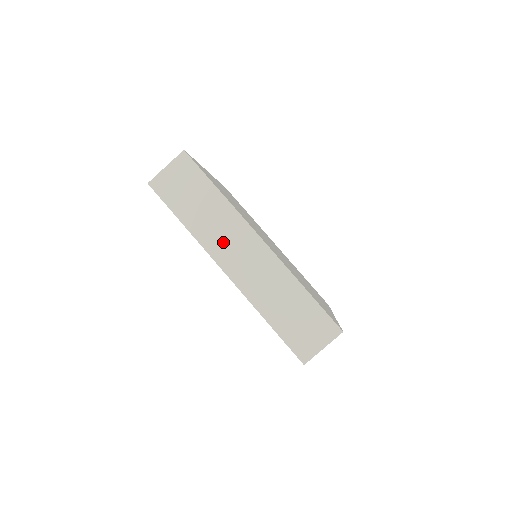
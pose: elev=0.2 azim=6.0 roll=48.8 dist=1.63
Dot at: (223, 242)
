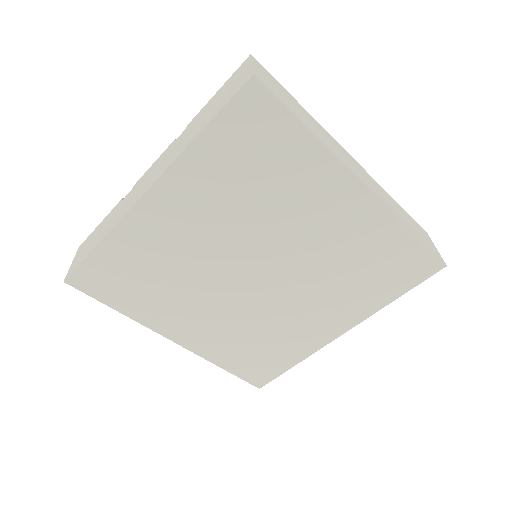
Dot at: (342, 155)
